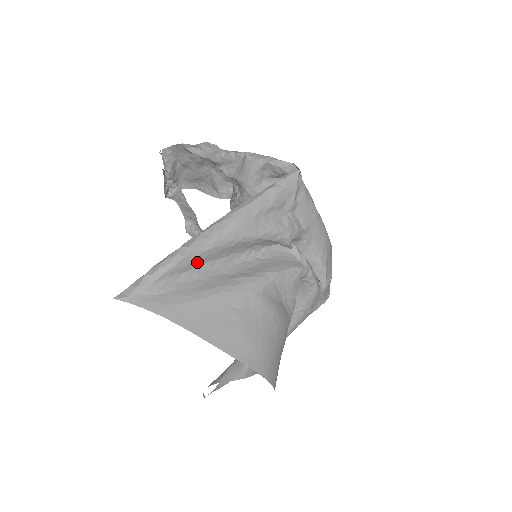
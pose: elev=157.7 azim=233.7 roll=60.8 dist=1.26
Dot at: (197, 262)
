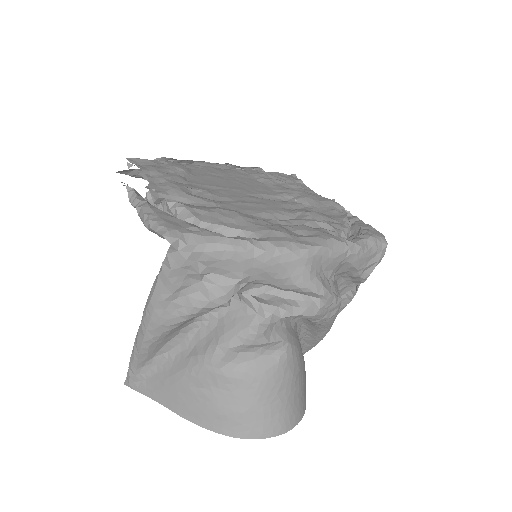
Dot at: (154, 350)
